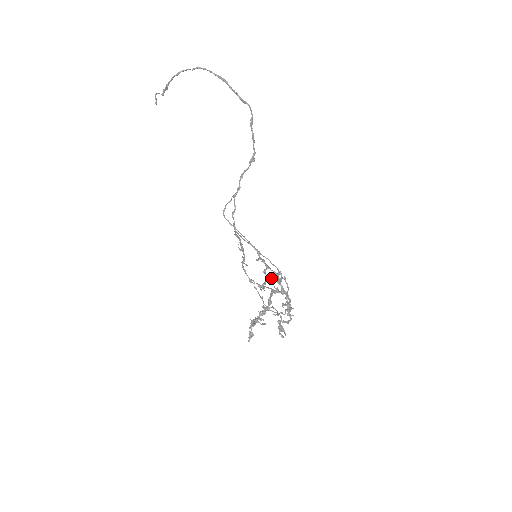
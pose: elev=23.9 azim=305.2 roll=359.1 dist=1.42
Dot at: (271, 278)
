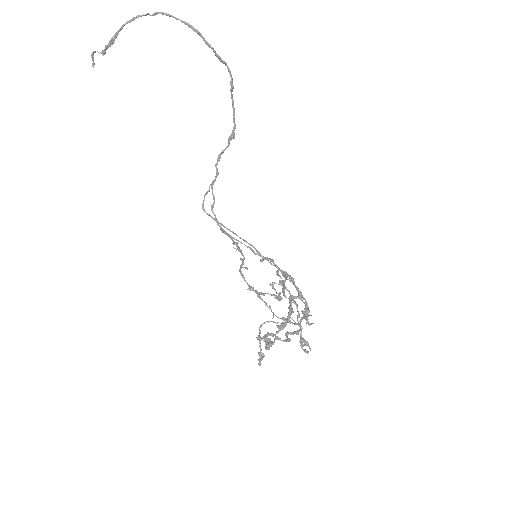
Dot at: (273, 282)
